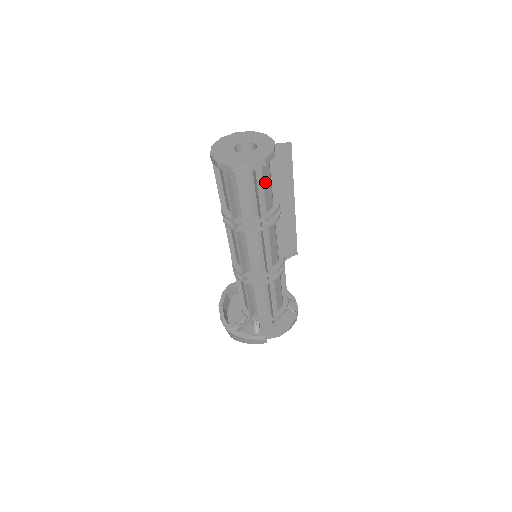
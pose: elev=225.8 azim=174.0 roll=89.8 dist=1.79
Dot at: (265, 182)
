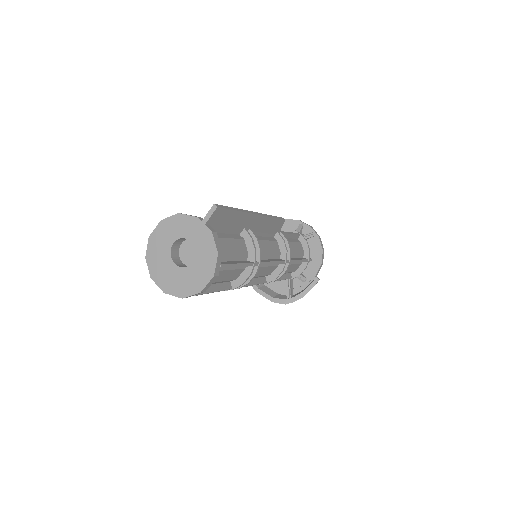
Dot at: (228, 249)
